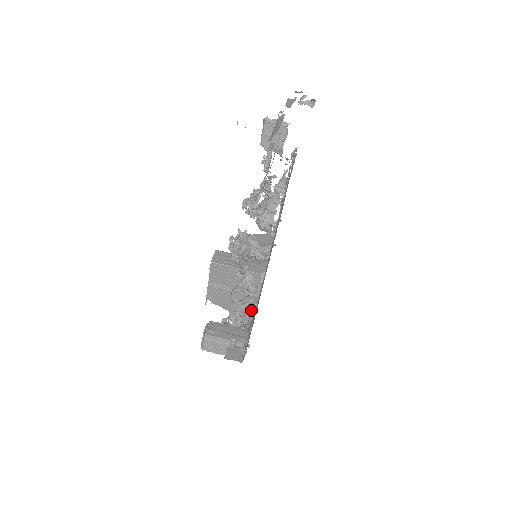
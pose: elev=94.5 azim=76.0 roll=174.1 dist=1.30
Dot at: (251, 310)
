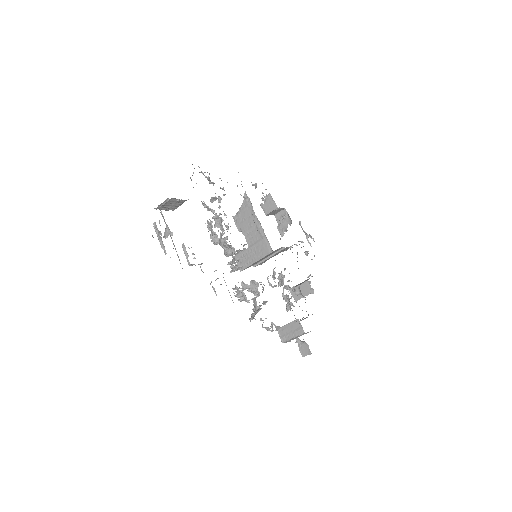
Dot at: (288, 306)
